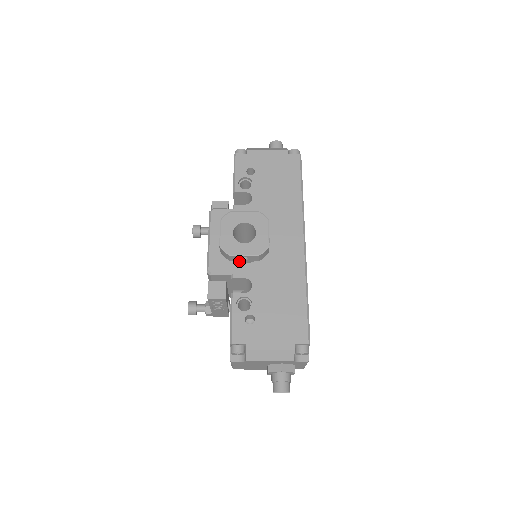
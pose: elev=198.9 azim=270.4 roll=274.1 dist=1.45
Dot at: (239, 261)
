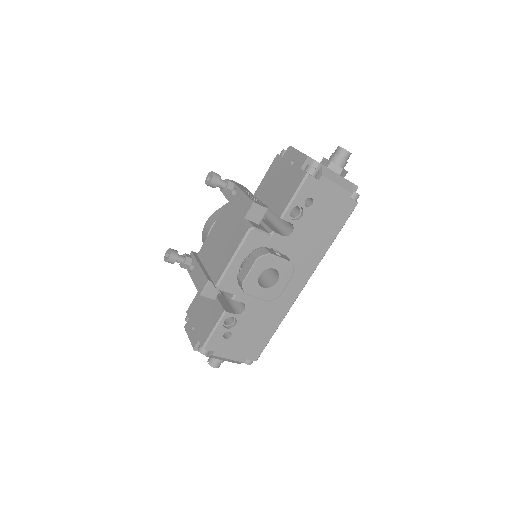
Dot at: occluded
